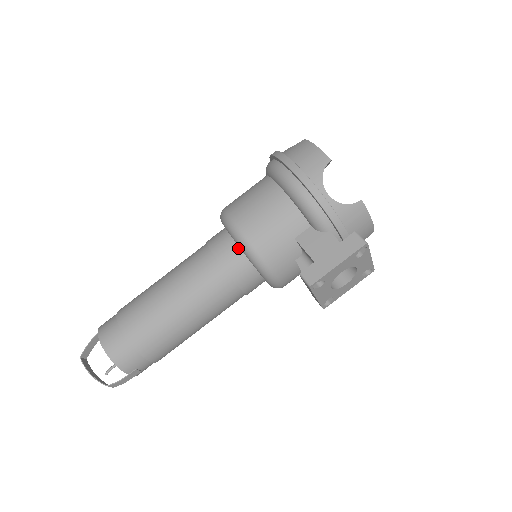
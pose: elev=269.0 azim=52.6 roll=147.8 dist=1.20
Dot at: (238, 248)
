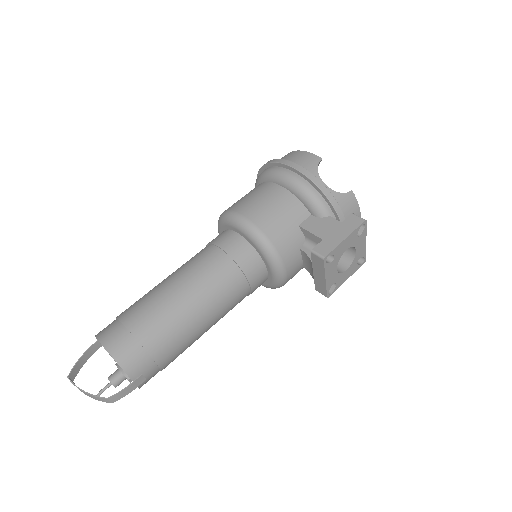
Dot at: (245, 240)
